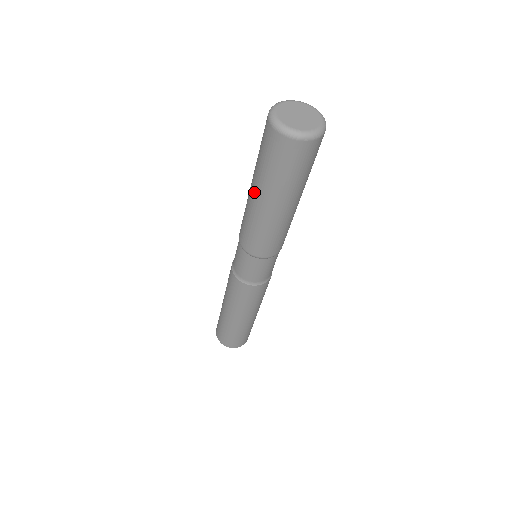
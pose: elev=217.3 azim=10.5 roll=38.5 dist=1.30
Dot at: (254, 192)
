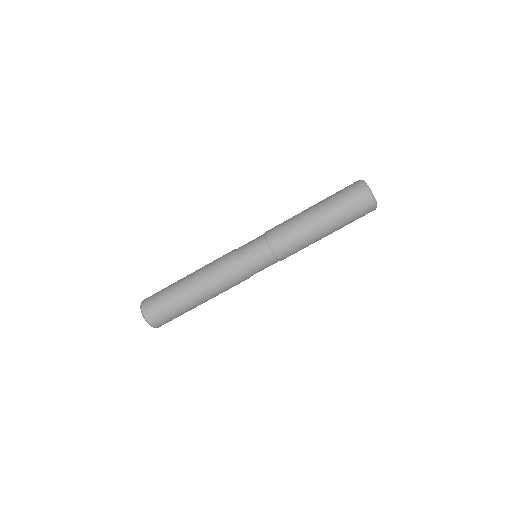
Dot at: (319, 216)
